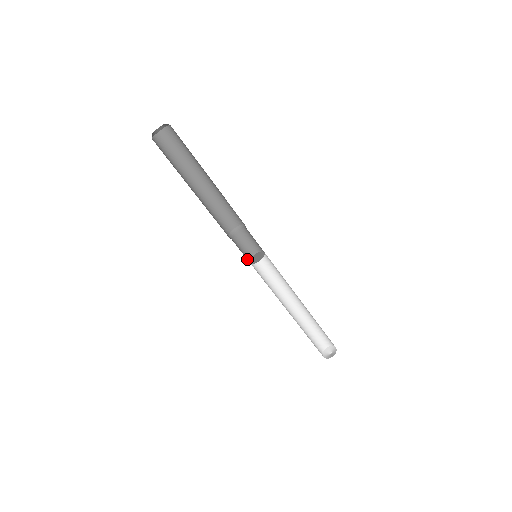
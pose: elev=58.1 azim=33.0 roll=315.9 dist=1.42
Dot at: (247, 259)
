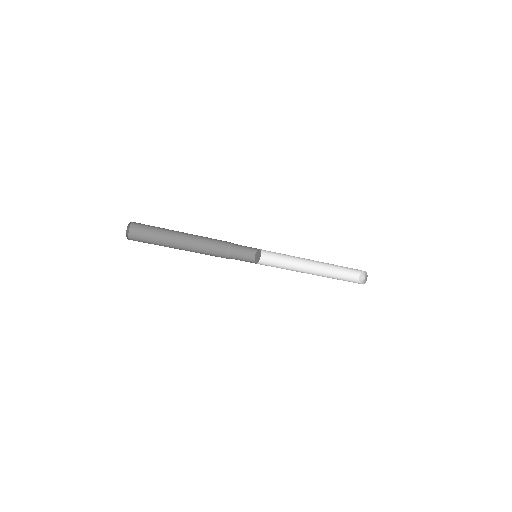
Dot at: (251, 259)
